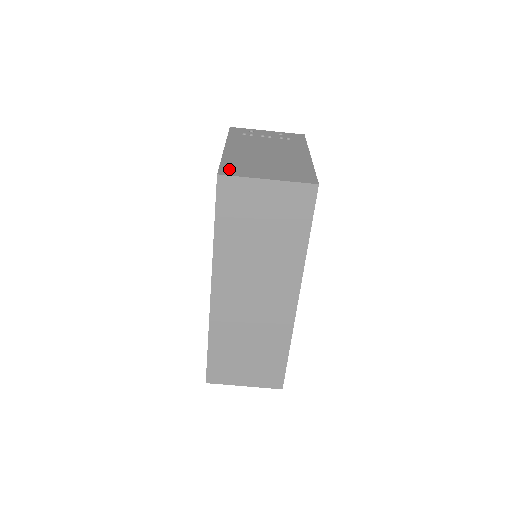
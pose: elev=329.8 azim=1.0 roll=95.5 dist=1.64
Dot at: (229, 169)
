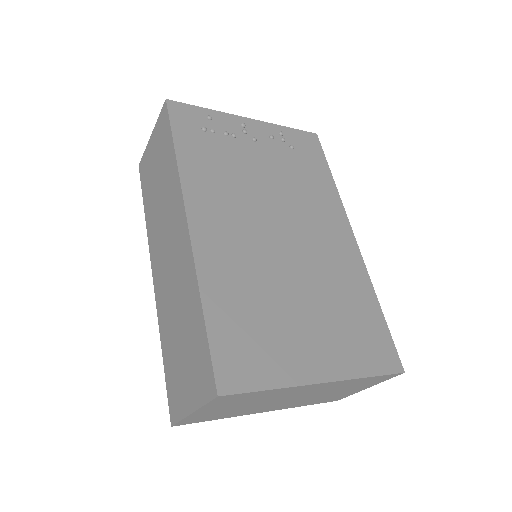
Dot at: occluded
